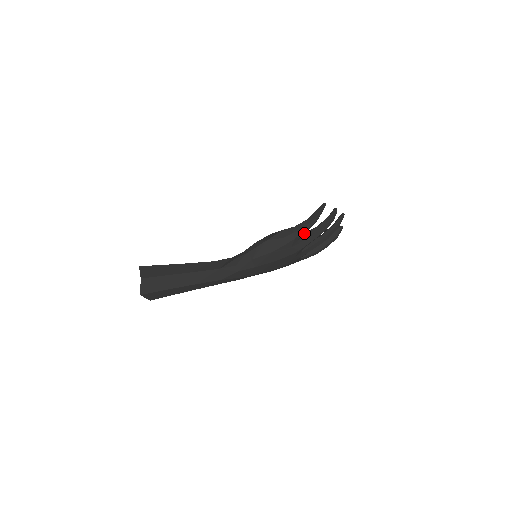
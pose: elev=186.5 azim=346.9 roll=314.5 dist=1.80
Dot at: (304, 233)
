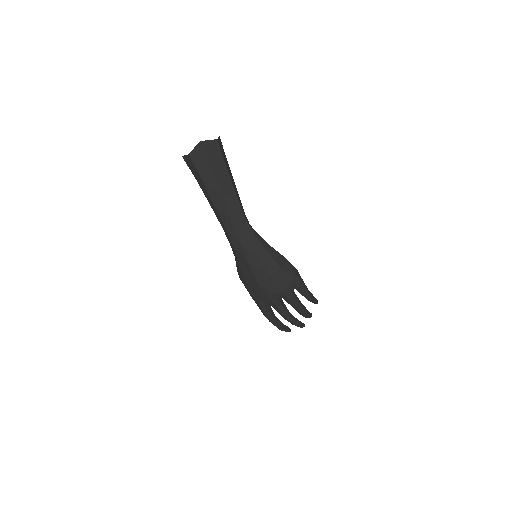
Dot at: occluded
